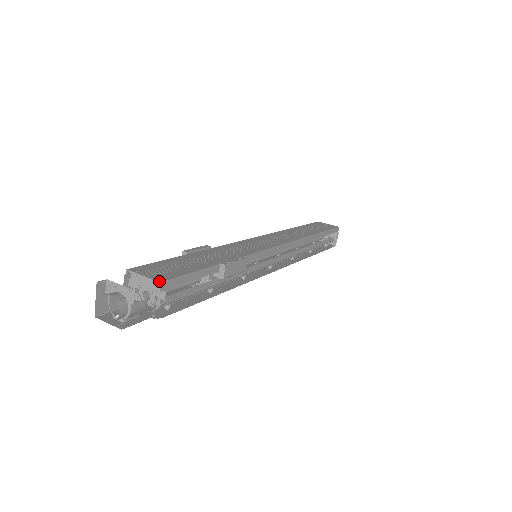
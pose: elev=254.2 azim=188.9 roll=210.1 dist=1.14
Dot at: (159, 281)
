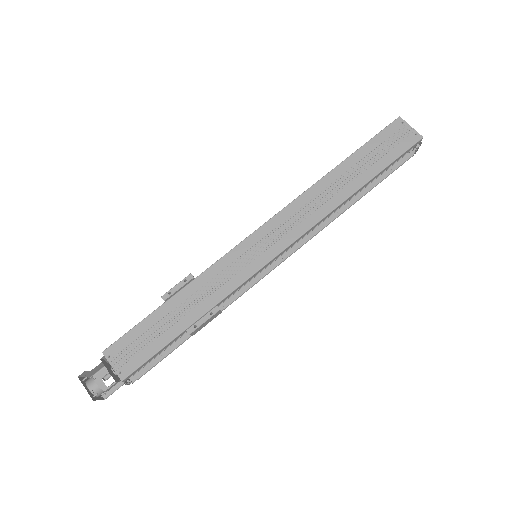
Dot at: (121, 379)
